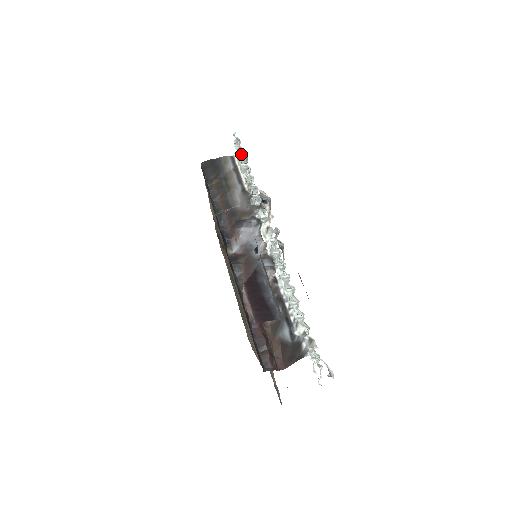
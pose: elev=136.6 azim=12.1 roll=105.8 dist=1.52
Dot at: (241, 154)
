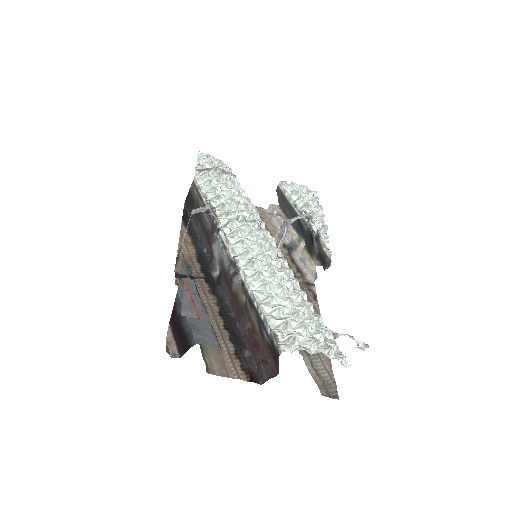
Dot at: (202, 172)
